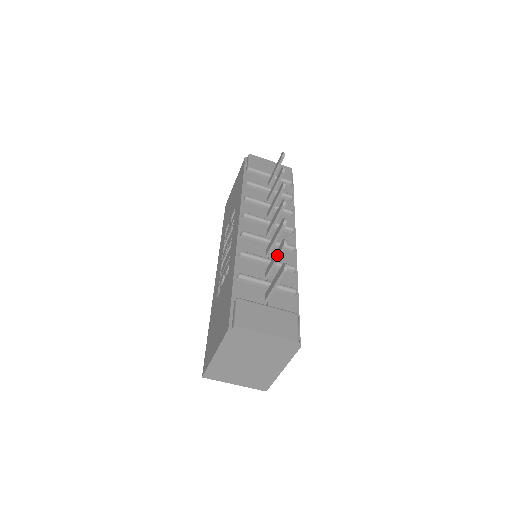
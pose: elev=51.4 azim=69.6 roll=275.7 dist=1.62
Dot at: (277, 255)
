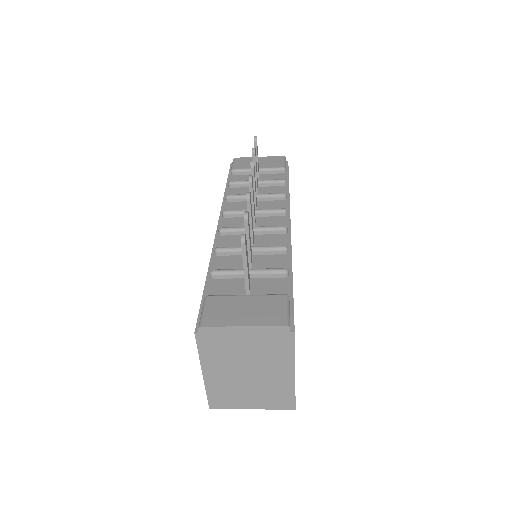
Dot at: occluded
